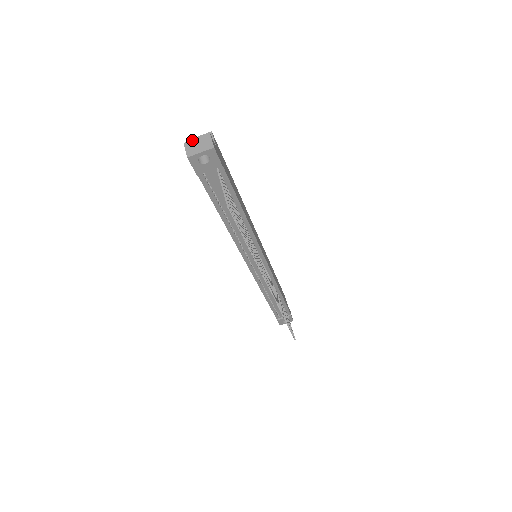
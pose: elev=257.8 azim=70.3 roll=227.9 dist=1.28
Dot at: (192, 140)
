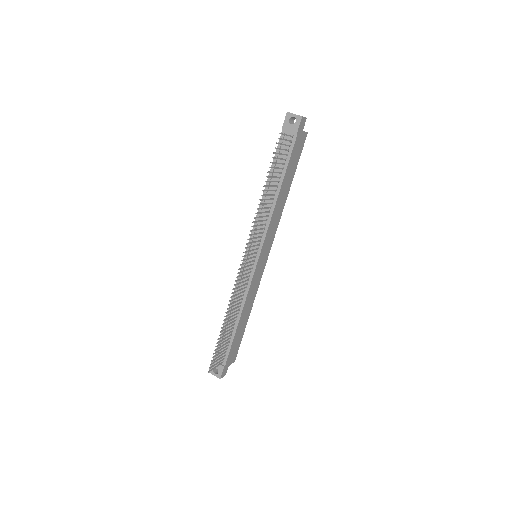
Dot at: occluded
